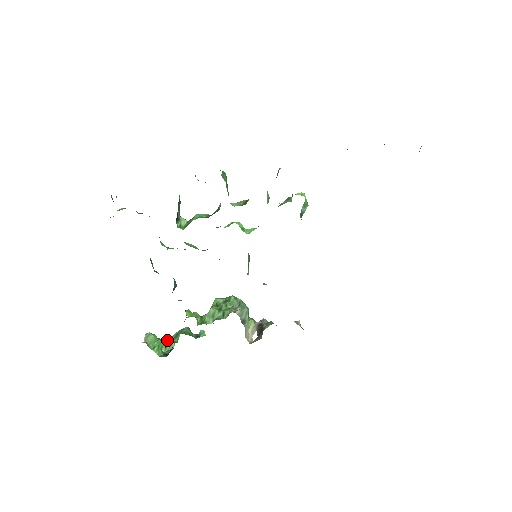
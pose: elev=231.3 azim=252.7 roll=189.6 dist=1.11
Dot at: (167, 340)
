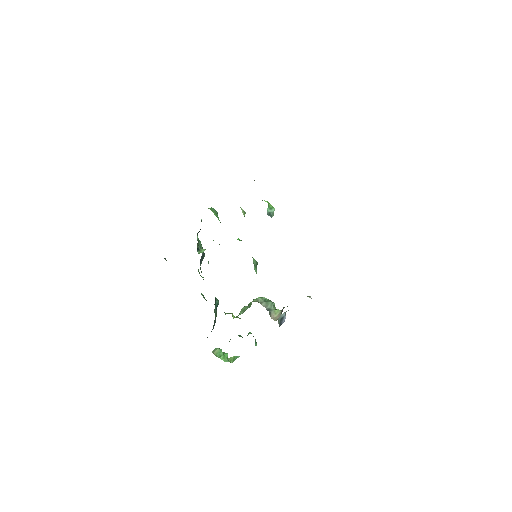
Dot at: (235, 356)
